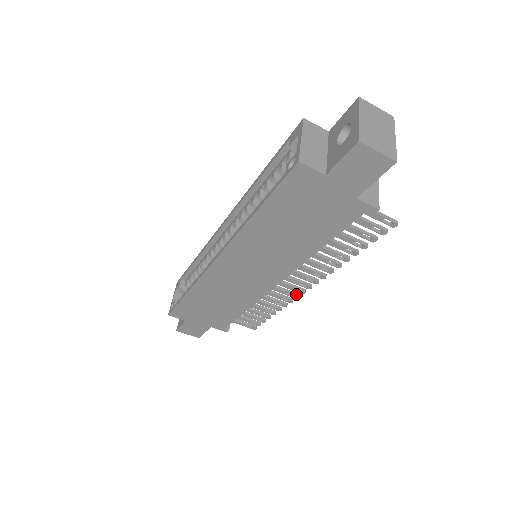
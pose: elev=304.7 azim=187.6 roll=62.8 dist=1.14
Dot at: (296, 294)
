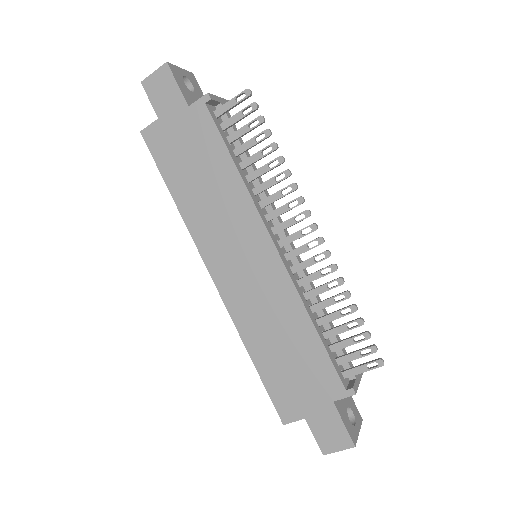
Dot at: (323, 252)
